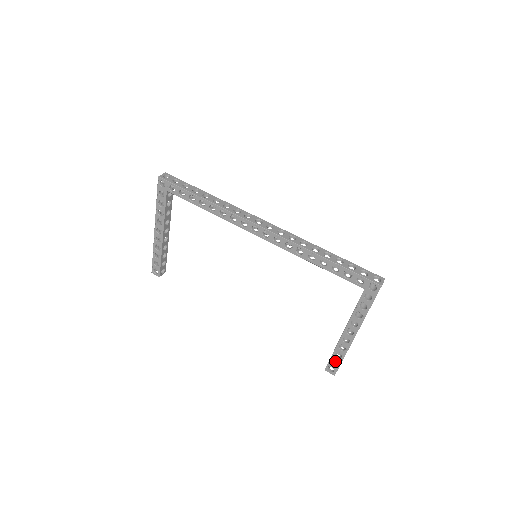
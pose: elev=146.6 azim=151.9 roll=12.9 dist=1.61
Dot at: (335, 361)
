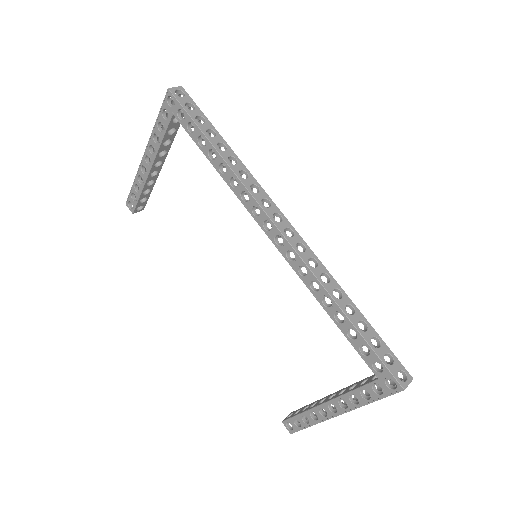
Dot at: occluded
